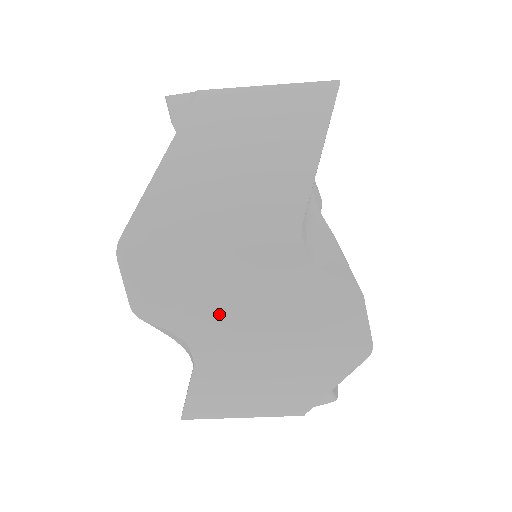
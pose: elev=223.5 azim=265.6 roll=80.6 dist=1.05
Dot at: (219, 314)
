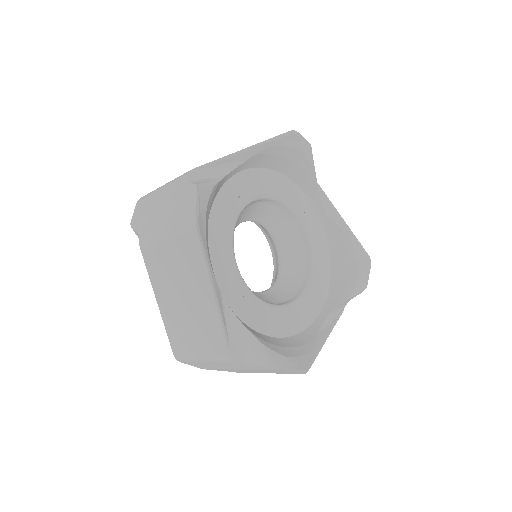
Dot at: (232, 370)
